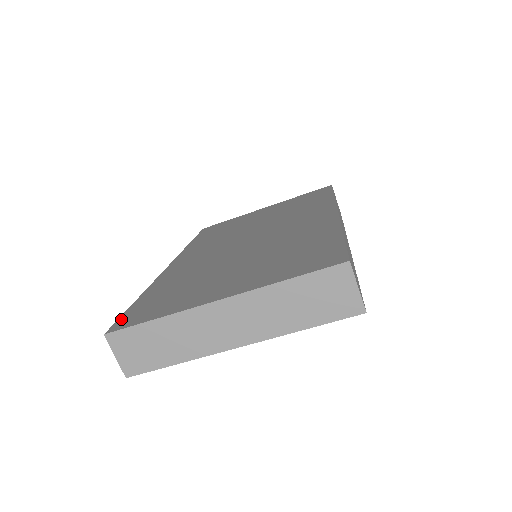
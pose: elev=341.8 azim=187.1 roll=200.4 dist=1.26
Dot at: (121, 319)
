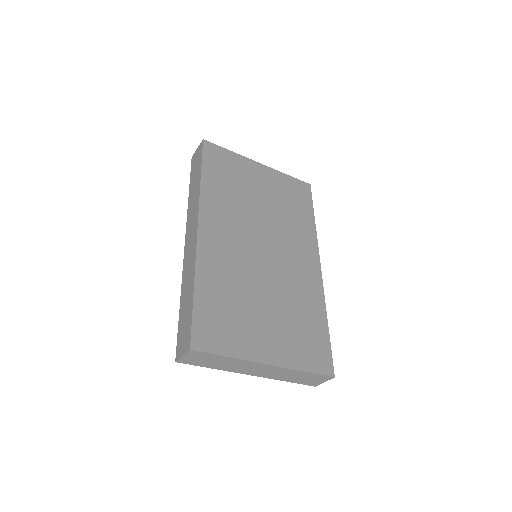
Dot at: (195, 330)
